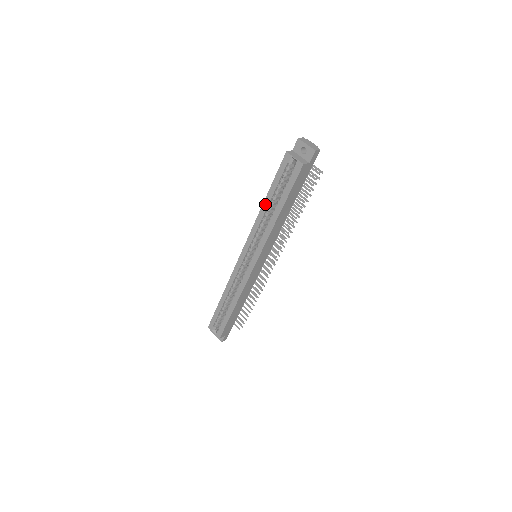
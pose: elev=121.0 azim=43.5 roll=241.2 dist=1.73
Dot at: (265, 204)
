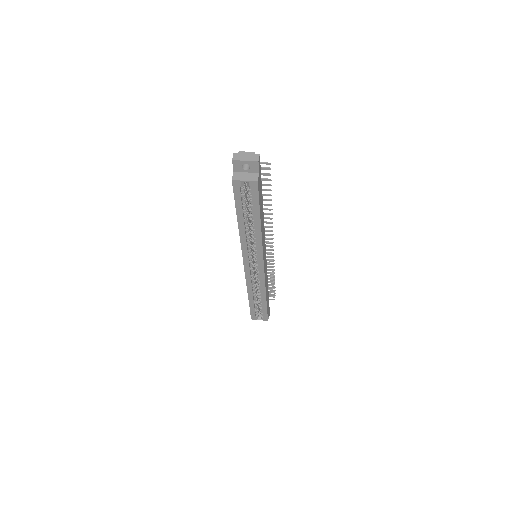
Dot at: (240, 225)
